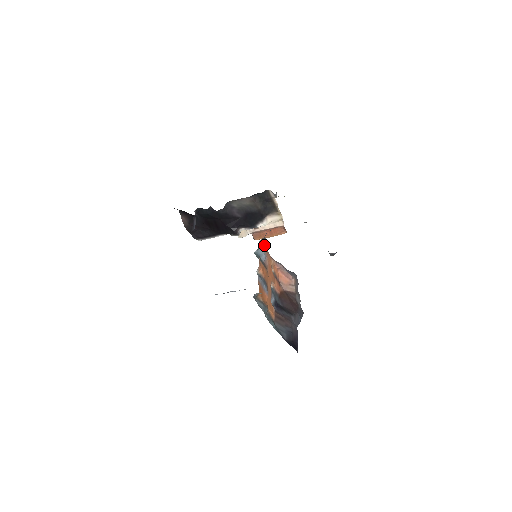
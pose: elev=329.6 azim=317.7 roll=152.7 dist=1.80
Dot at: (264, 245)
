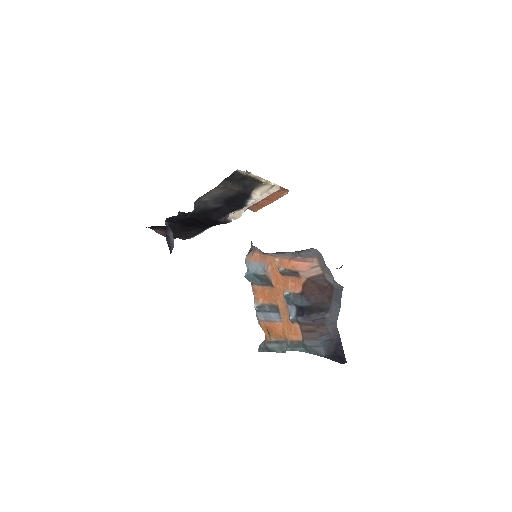
Dot at: (255, 255)
